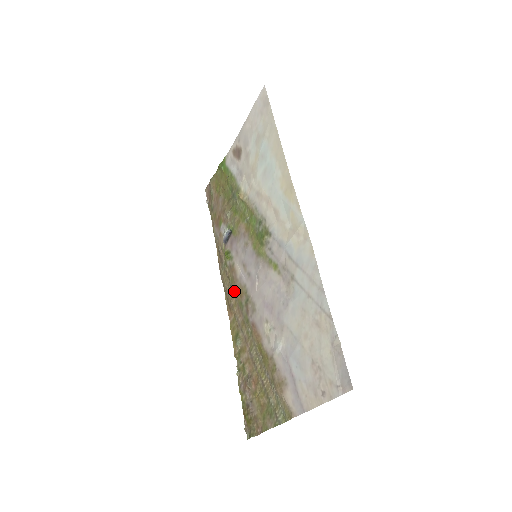
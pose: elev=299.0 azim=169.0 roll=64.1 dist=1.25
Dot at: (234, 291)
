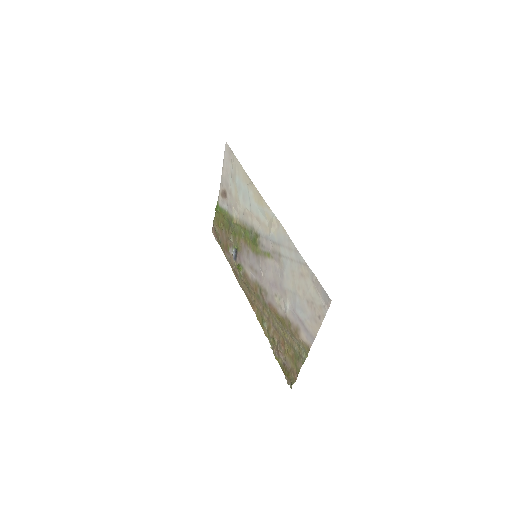
Dot at: (251, 290)
